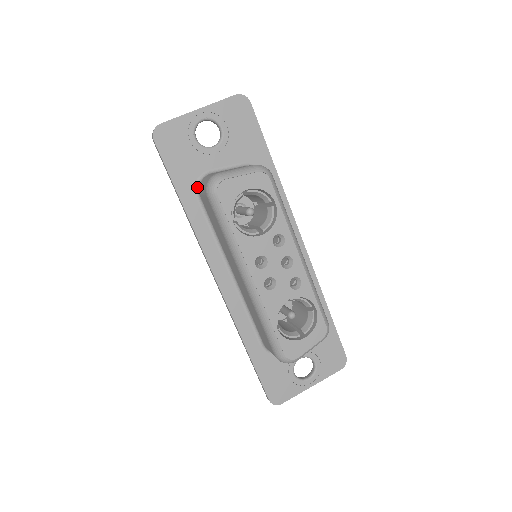
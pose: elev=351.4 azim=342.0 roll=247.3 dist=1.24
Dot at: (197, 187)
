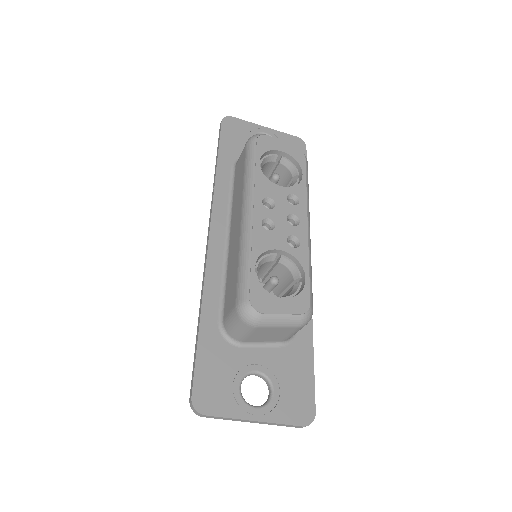
Dot at: (236, 162)
